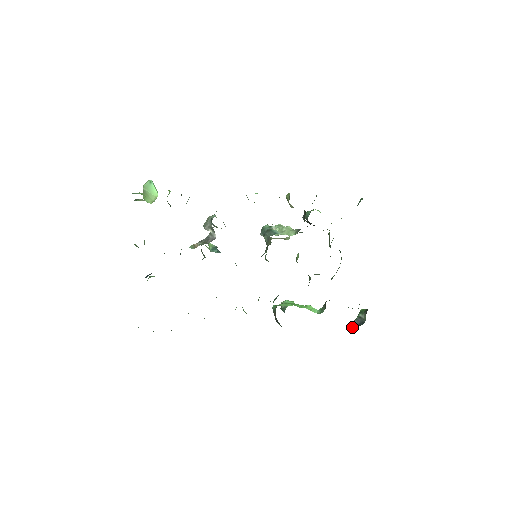
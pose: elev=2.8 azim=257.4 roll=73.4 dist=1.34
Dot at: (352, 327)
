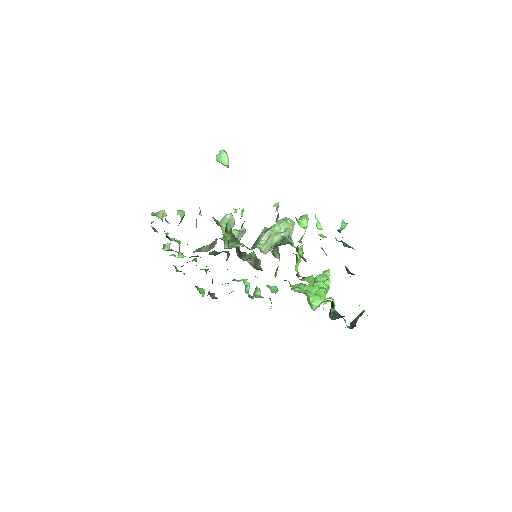
Dot at: occluded
